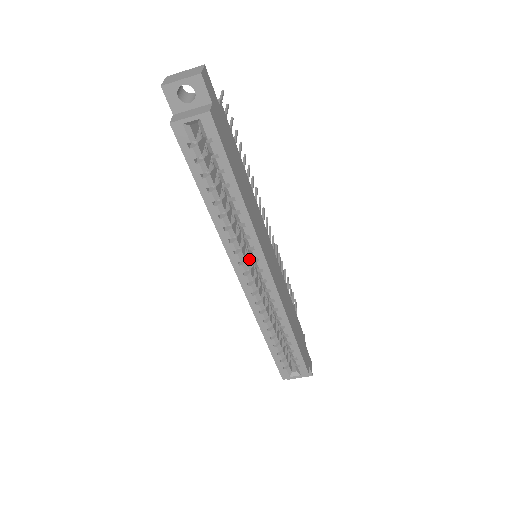
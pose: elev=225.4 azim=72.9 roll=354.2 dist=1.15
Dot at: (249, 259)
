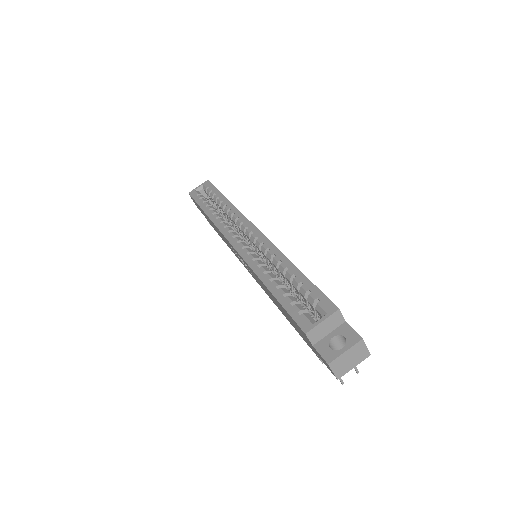
Dot at: occluded
